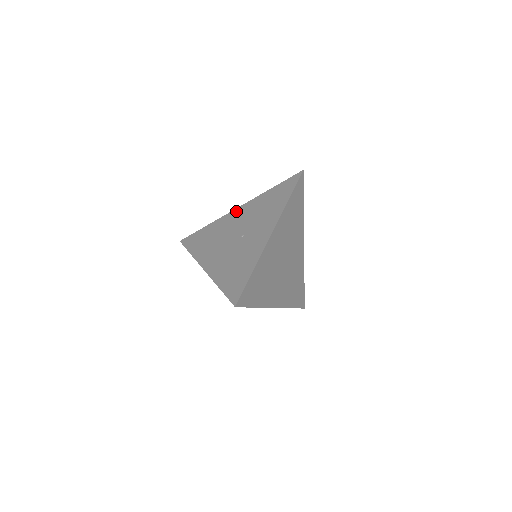
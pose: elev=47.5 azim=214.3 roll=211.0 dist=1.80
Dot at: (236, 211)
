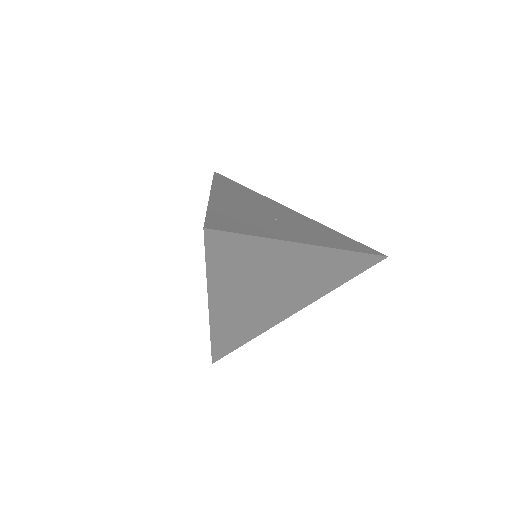
Dot at: occluded
